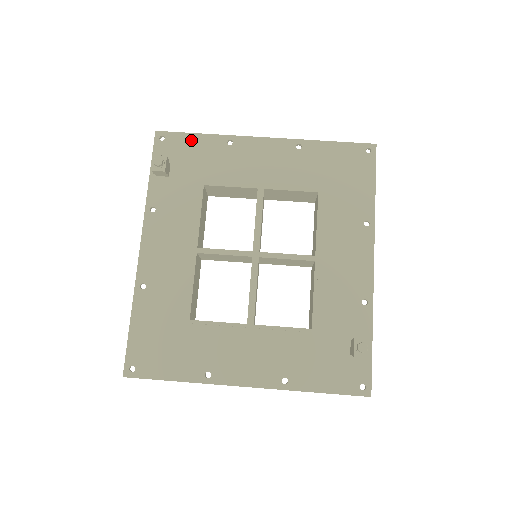
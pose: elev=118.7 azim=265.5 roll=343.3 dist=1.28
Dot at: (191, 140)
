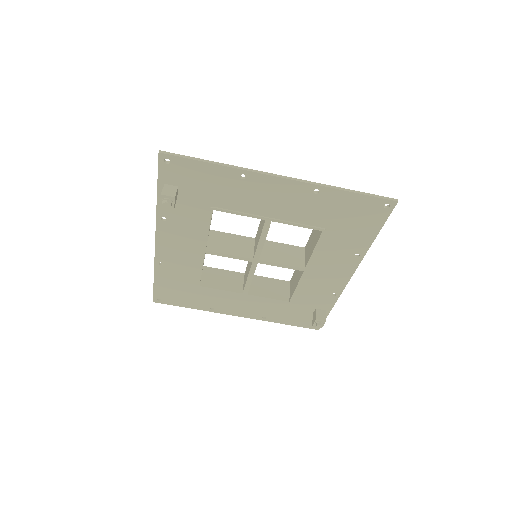
Dot at: (200, 168)
